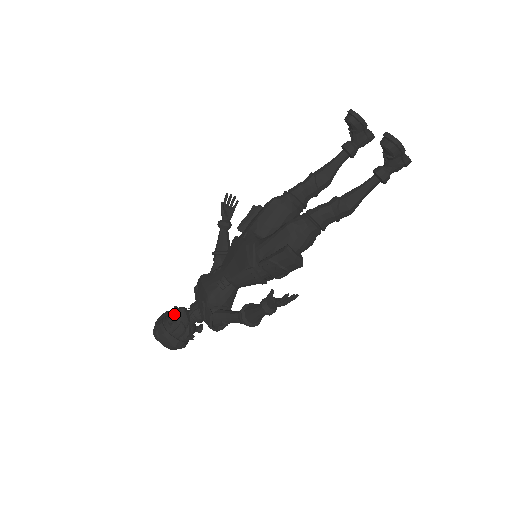
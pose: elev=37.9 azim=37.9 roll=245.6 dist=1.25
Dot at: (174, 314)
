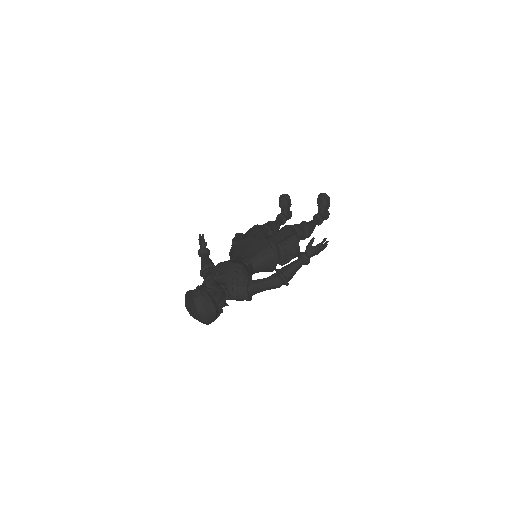
Dot at: (209, 282)
